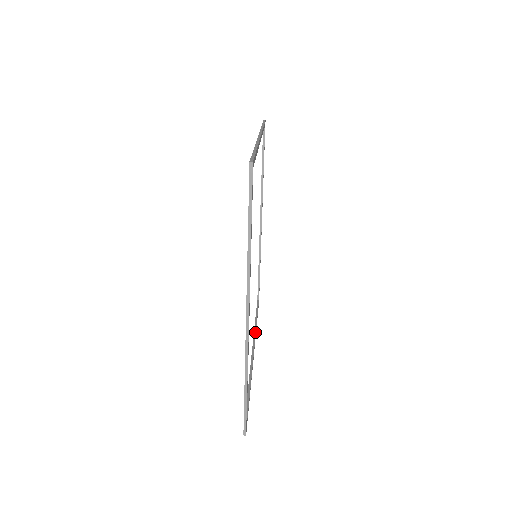
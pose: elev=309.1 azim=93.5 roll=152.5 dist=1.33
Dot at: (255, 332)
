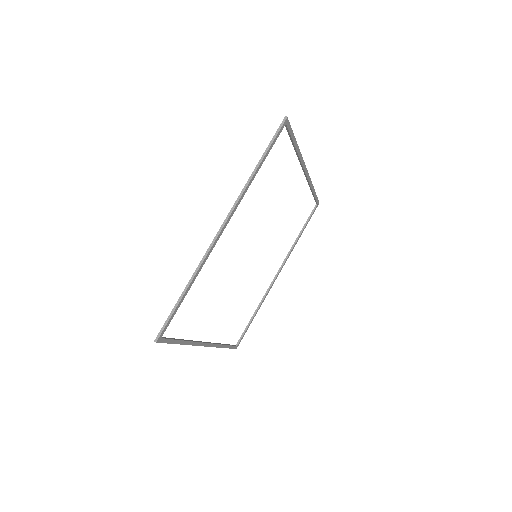
Dot at: (217, 343)
